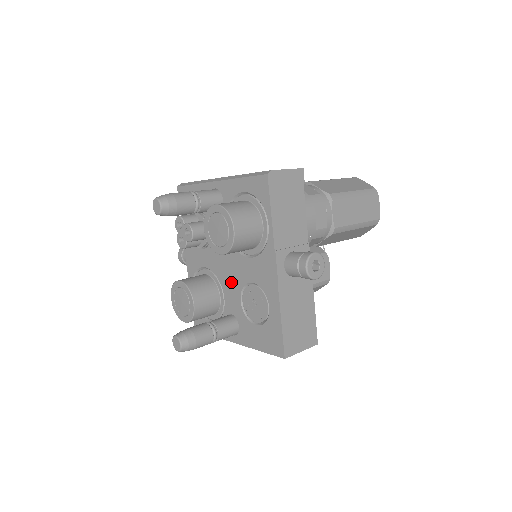
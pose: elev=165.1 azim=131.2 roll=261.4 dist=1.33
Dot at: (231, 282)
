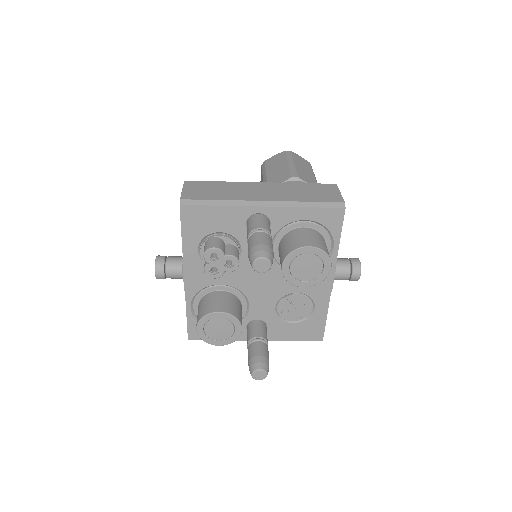
Dot at: (265, 295)
